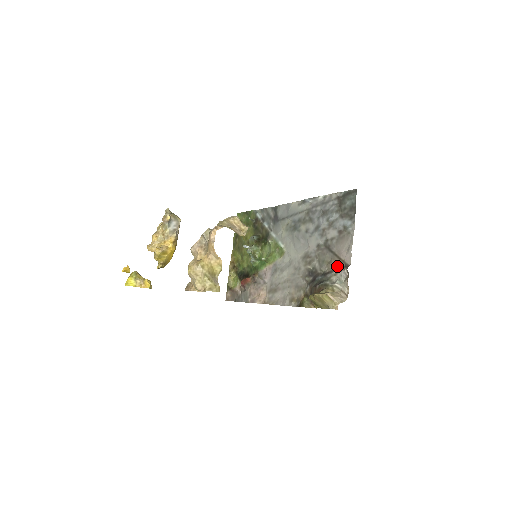
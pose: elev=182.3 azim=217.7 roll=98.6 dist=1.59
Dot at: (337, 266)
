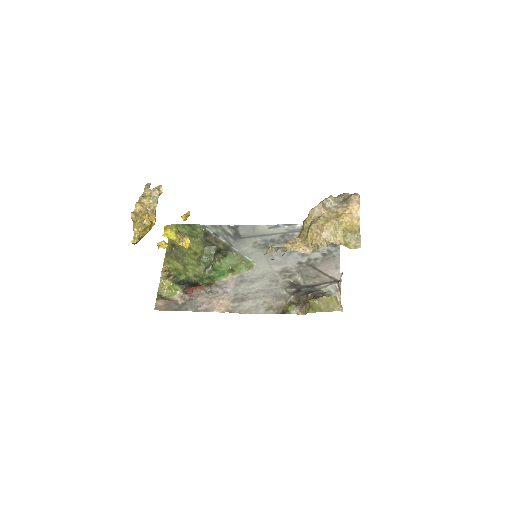
Dot at: (341, 276)
